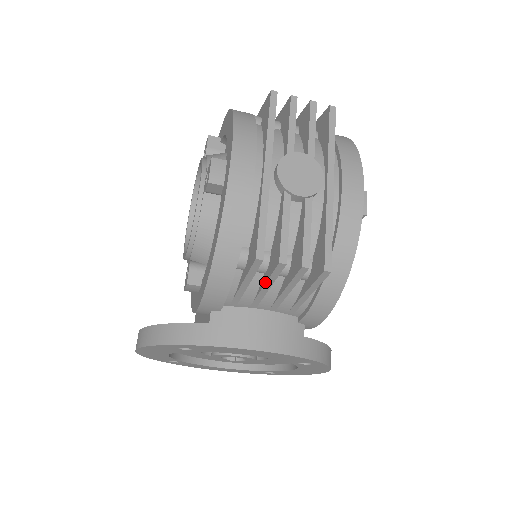
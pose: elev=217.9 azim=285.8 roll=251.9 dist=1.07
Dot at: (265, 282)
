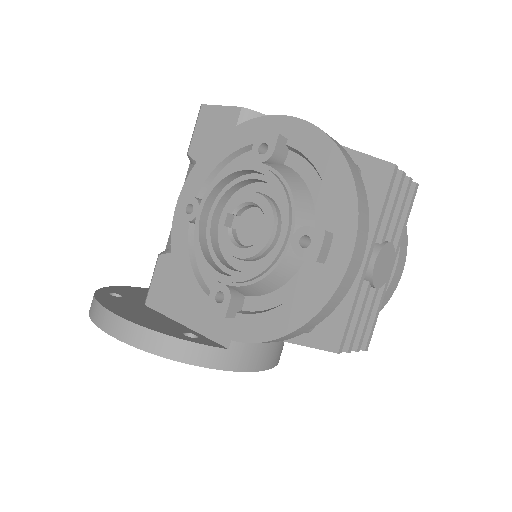
Dot at: occluded
